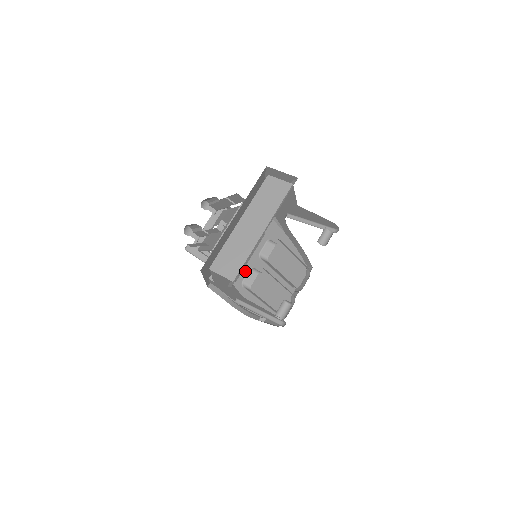
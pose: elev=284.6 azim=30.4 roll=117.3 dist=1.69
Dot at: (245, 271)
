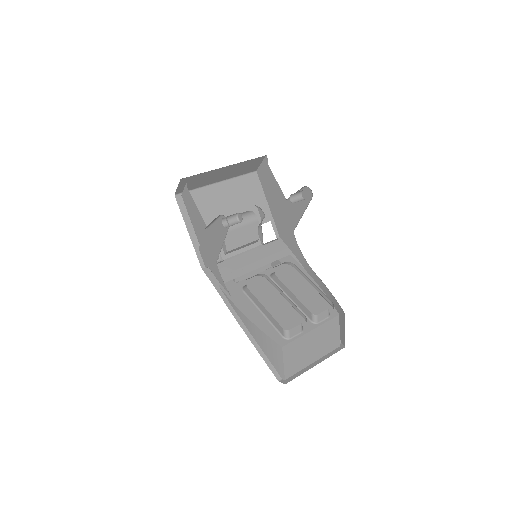
Dot at: (250, 280)
